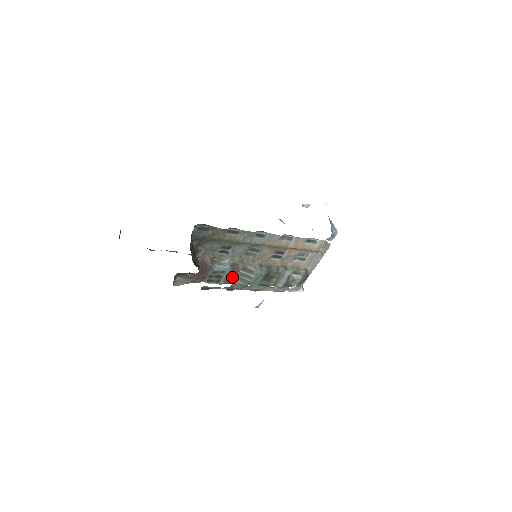
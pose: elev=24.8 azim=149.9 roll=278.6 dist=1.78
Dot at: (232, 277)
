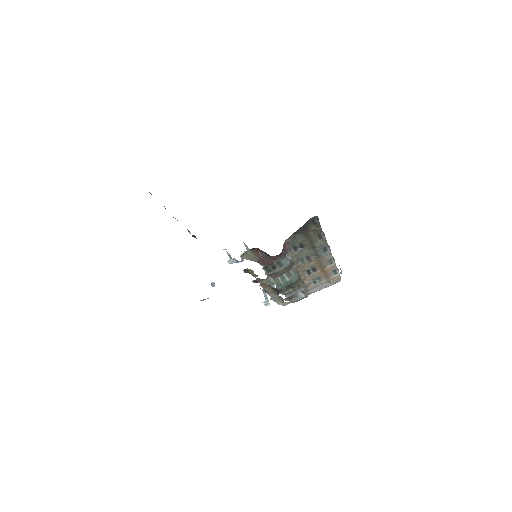
Dot at: (280, 273)
